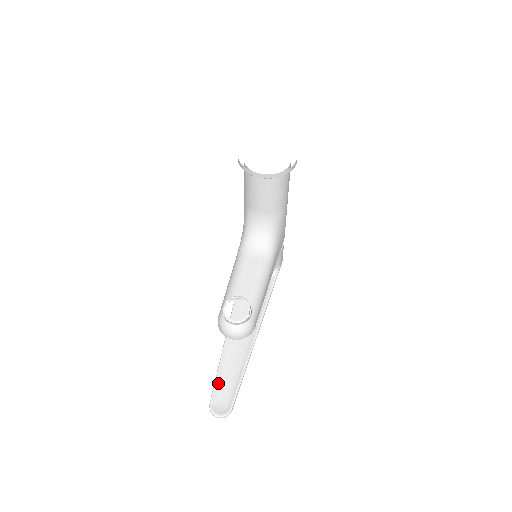
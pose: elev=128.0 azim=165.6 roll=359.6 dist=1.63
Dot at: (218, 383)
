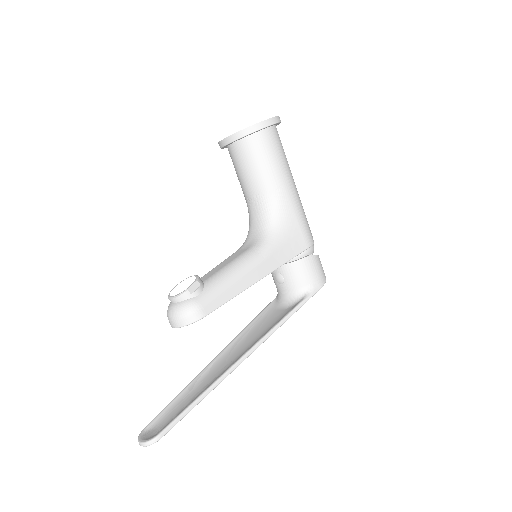
Dot at: (169, 407)
